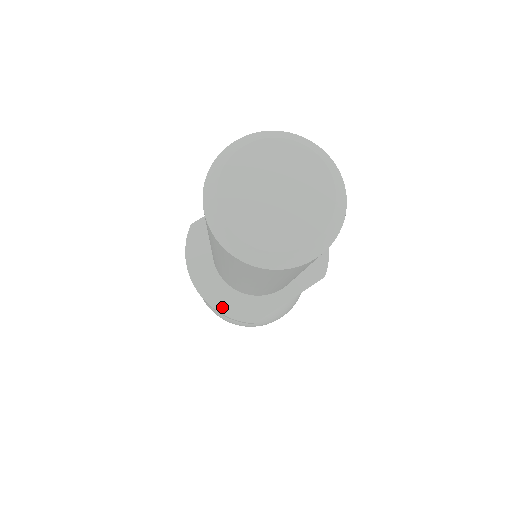
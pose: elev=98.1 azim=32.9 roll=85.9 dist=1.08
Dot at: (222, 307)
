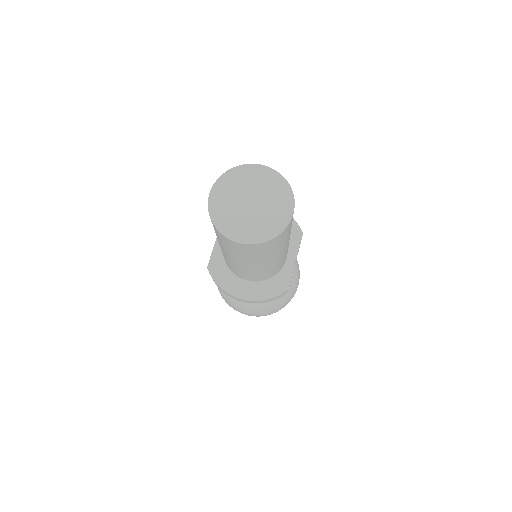
Dot at: (263, 296)
